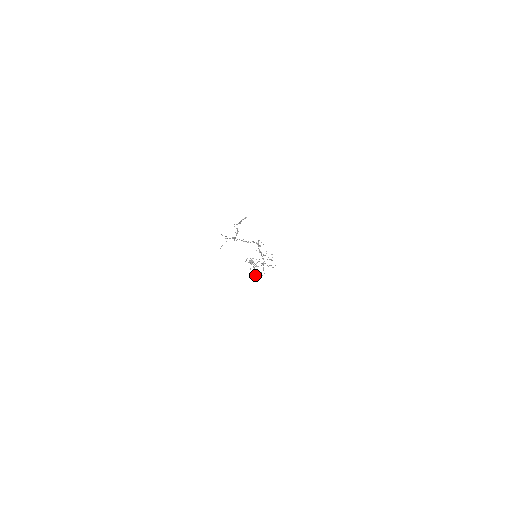
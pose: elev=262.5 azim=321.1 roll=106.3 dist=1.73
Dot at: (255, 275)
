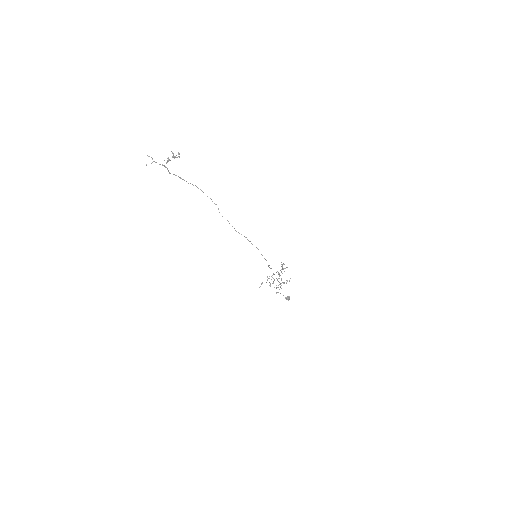
Dot at: (261, 283)
